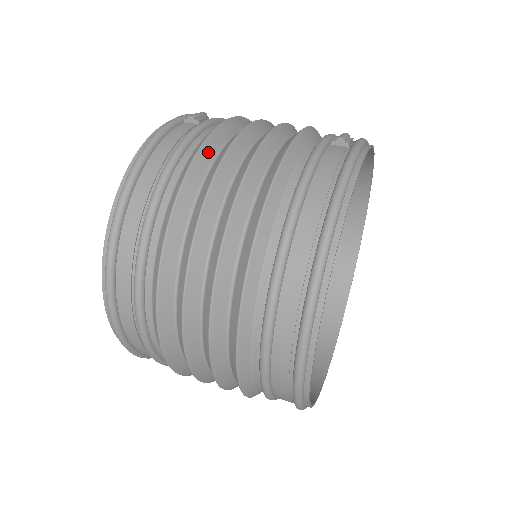
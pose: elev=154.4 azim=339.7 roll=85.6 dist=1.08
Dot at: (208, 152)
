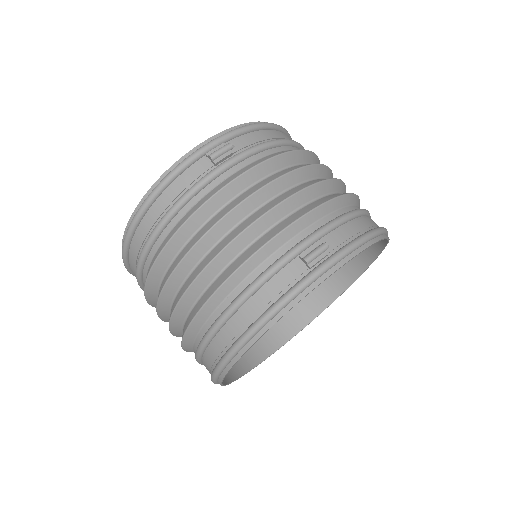
Dot at: (197, 220)
